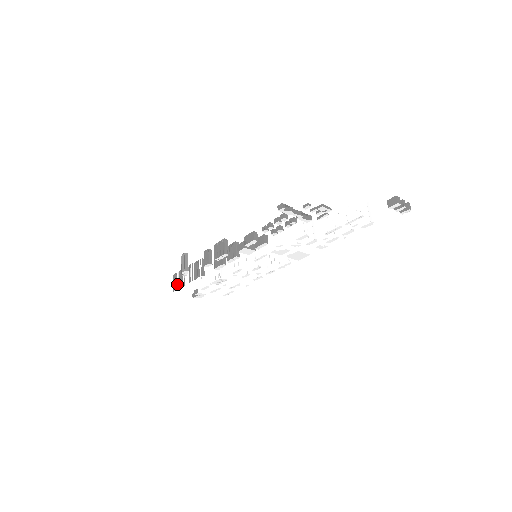
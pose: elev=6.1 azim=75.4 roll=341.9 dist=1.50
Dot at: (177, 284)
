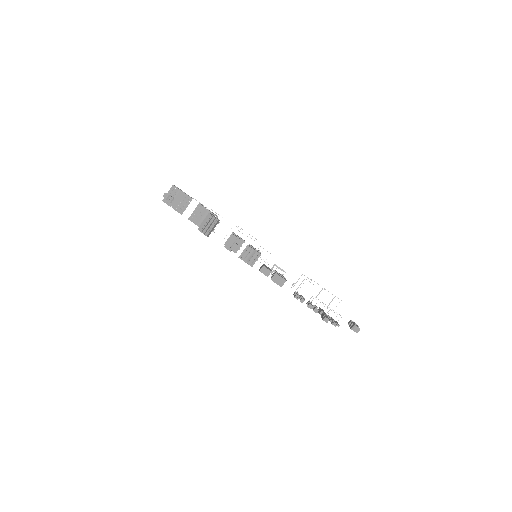
Dot at: (173, 201)
